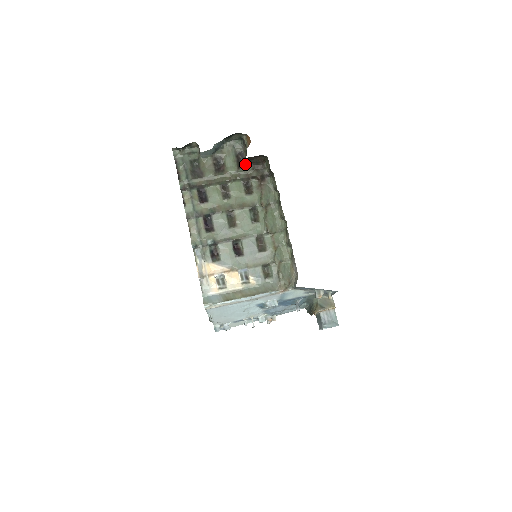
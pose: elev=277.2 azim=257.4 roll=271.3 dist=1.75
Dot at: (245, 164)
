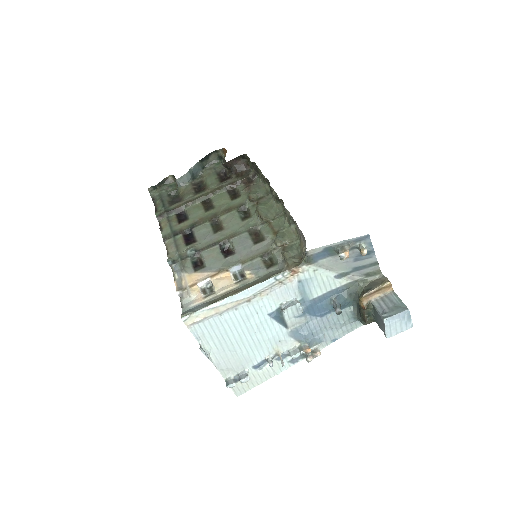
Dot at: (228, 177)
